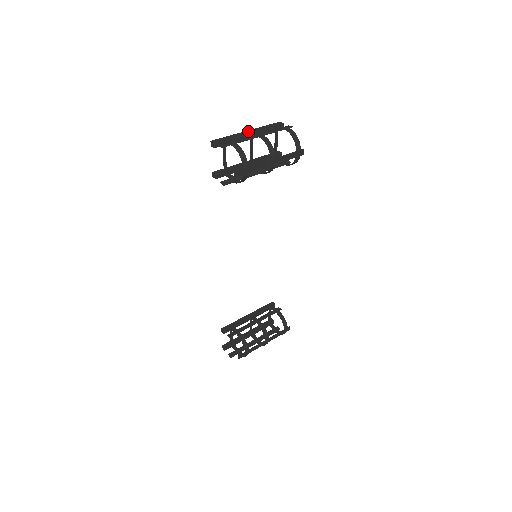
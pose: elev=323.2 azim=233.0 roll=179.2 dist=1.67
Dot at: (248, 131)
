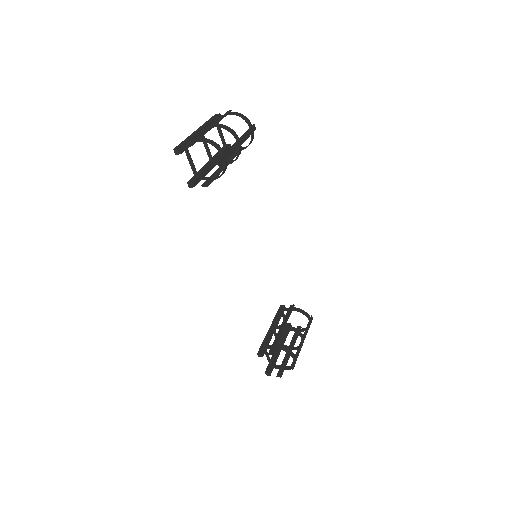
Dot at: (197, 130)
